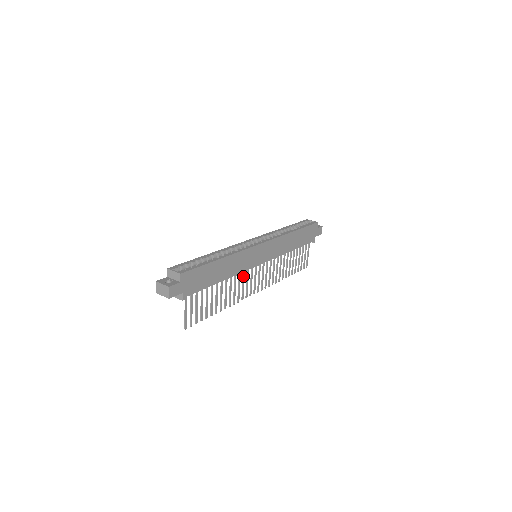
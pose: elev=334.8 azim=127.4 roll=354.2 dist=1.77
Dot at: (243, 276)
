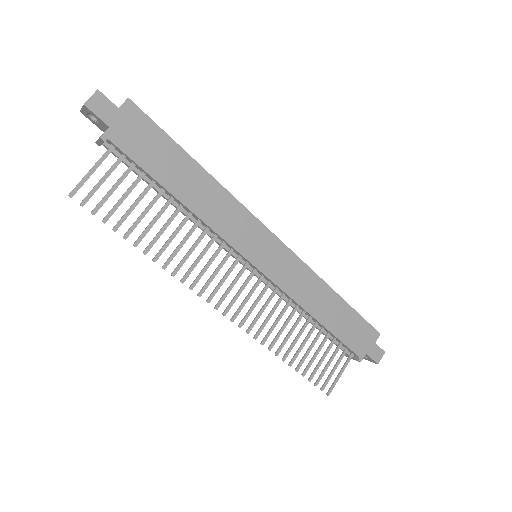
Dot at: (217, 250)
